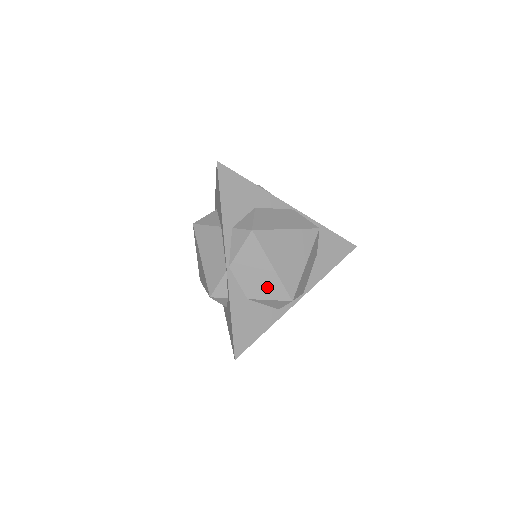
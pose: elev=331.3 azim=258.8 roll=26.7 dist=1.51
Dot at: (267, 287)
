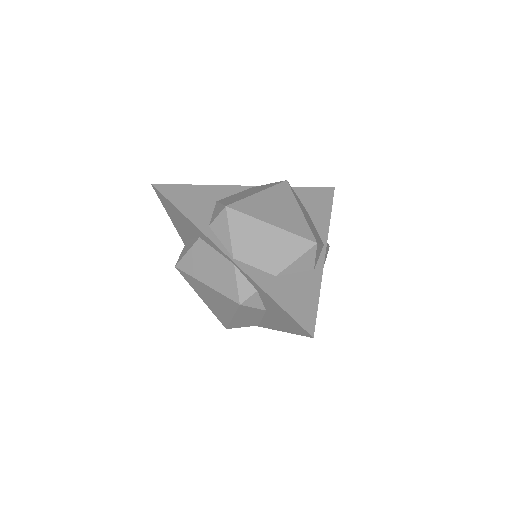
Dot at: (283, 249)
